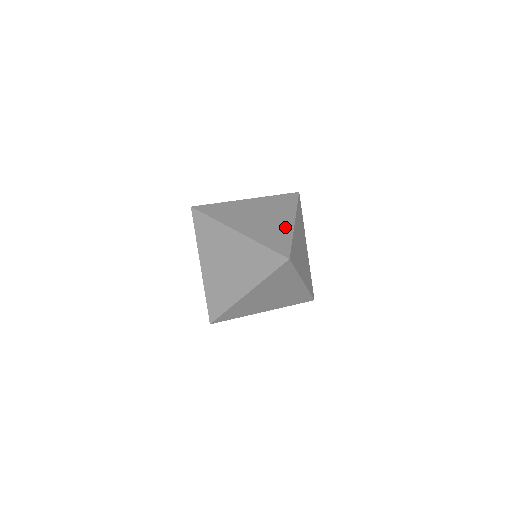
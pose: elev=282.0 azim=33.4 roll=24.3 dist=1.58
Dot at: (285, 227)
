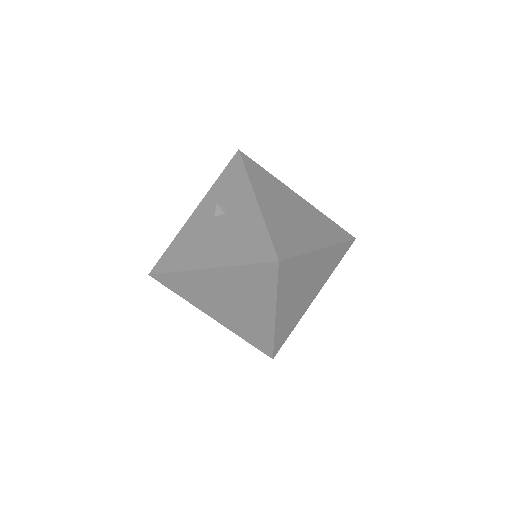
Dot at: (308, 241)
